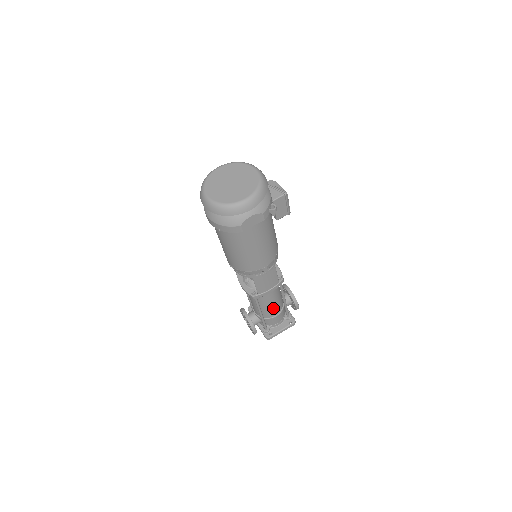
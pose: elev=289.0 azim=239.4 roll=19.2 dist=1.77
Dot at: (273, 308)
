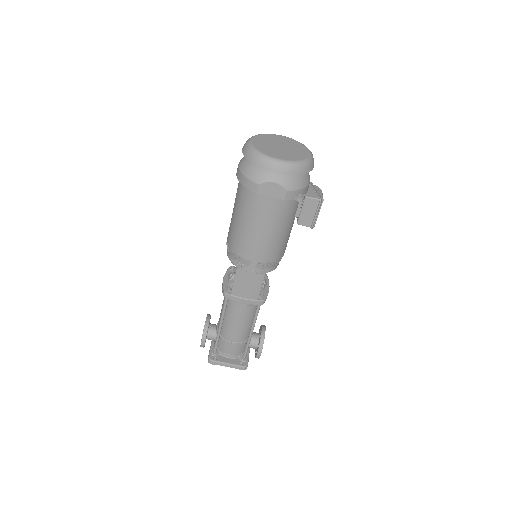
Dot at: (235, 329)
